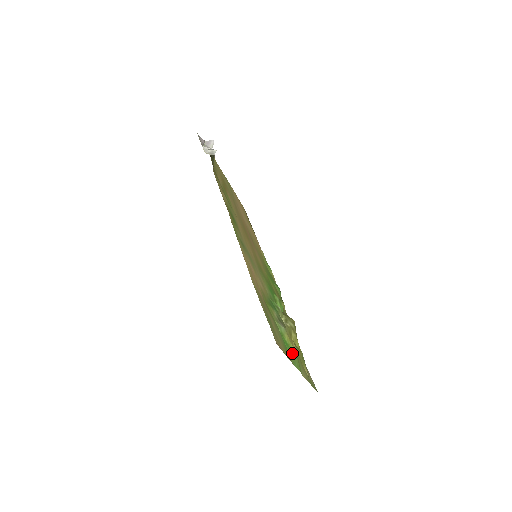
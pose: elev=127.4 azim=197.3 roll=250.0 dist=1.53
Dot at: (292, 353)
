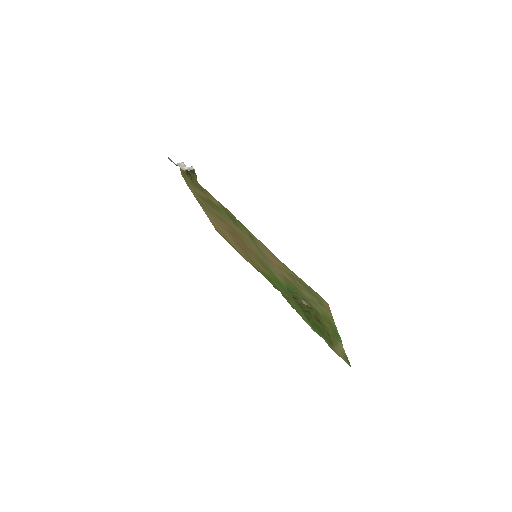
Dot at: occluded
